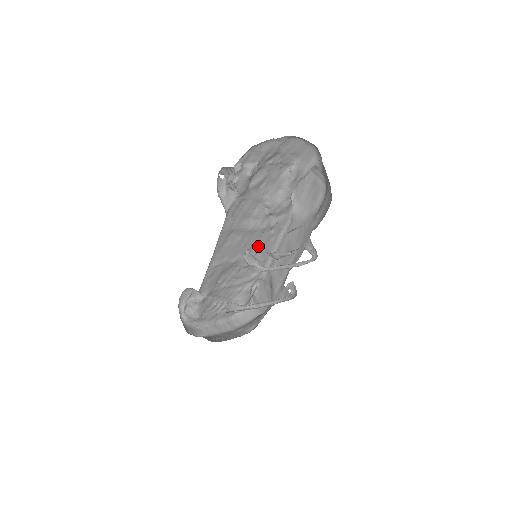
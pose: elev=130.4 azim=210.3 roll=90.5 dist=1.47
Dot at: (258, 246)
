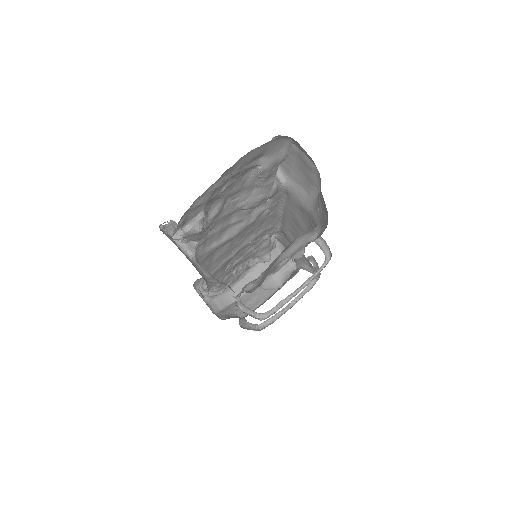
Dot at: (256, 227)
